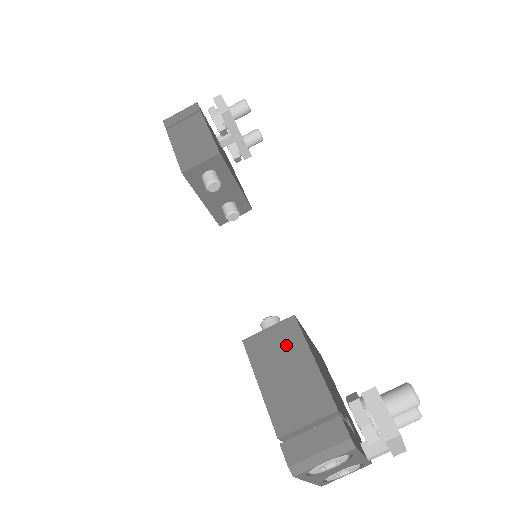
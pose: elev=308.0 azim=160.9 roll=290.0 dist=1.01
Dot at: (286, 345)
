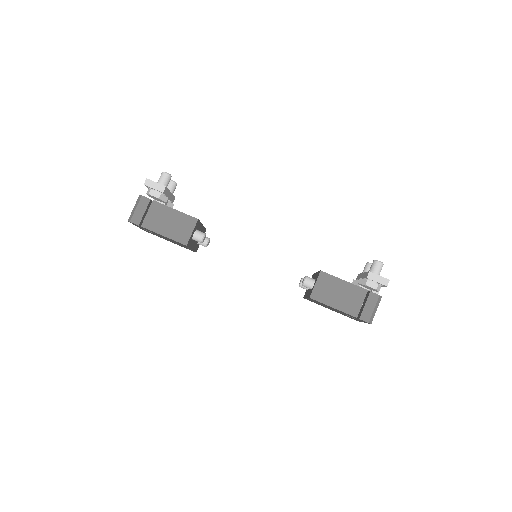
Dot at: (329, 285)
